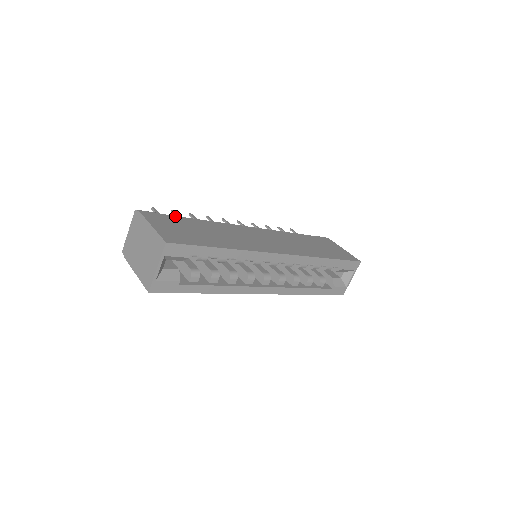
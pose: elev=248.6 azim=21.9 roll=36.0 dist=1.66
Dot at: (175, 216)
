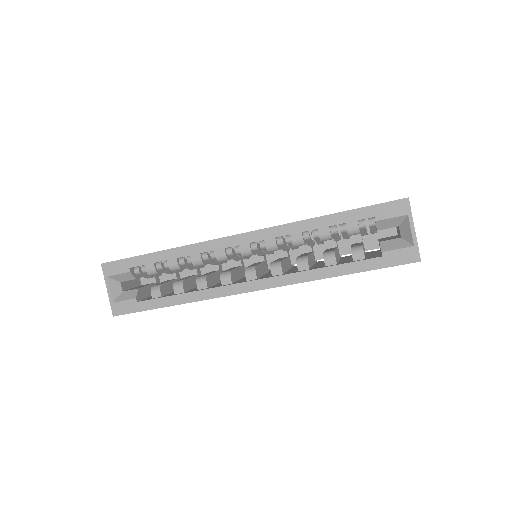
Dot at: occluded
